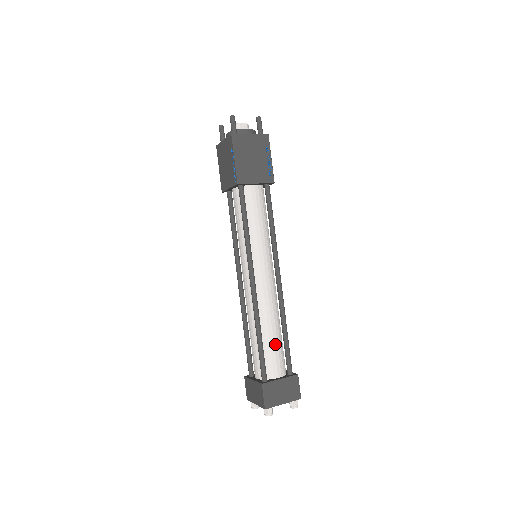
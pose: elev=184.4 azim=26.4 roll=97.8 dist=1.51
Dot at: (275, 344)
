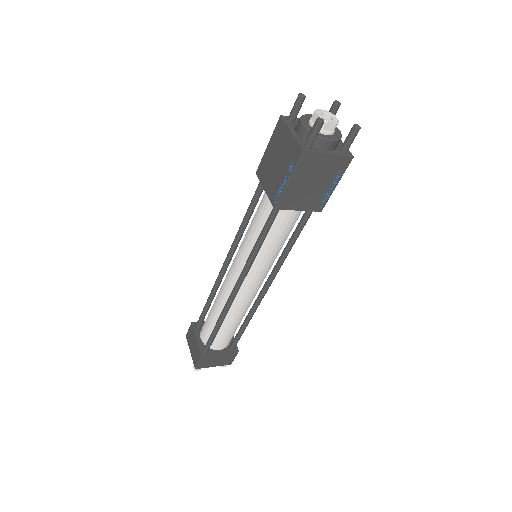
Dot at: (231, 331)
